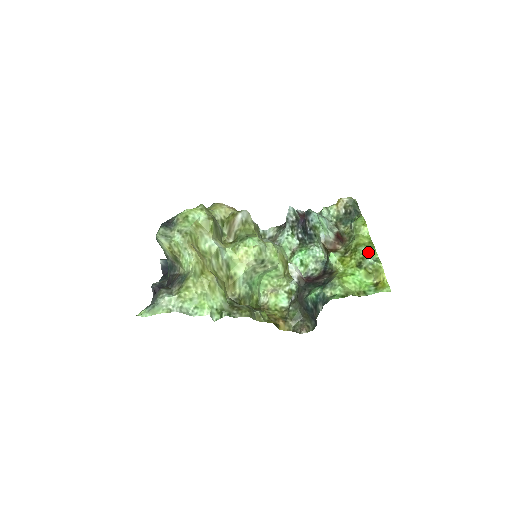
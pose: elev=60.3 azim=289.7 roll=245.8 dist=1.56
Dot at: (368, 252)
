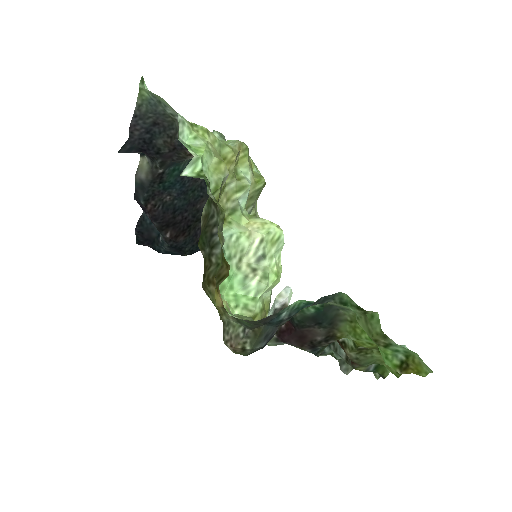
Dot at: occluded
